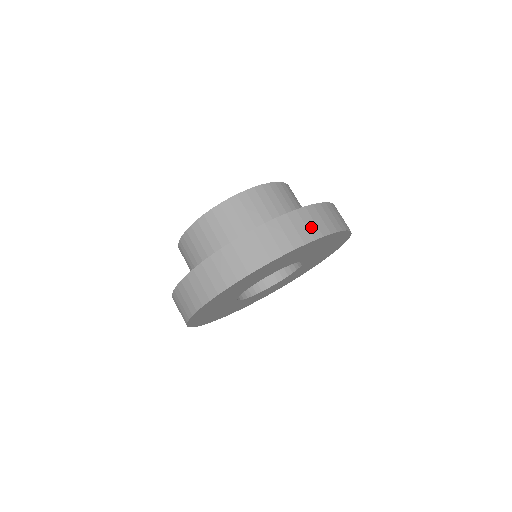
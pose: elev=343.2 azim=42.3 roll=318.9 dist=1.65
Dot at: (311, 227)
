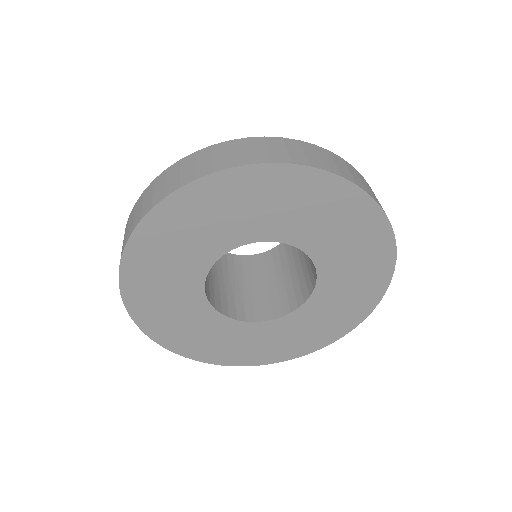
Dot at: (258, 153)
